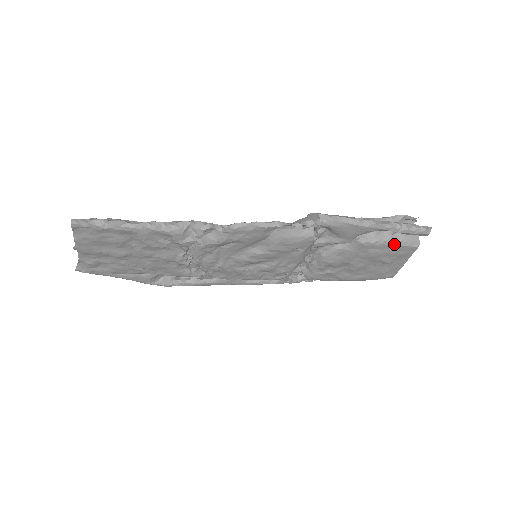
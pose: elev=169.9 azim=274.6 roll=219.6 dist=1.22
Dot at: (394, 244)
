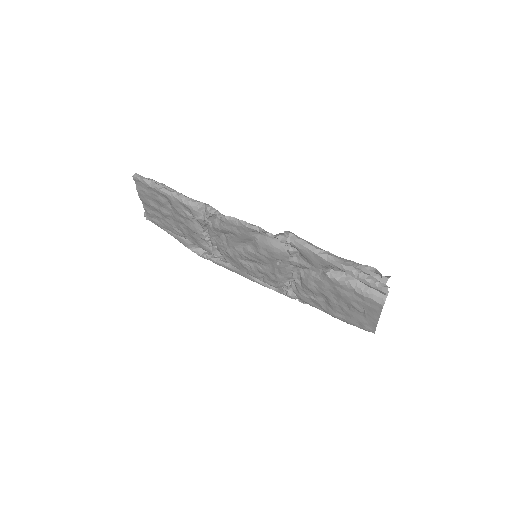
Dot at: (359, 291)
